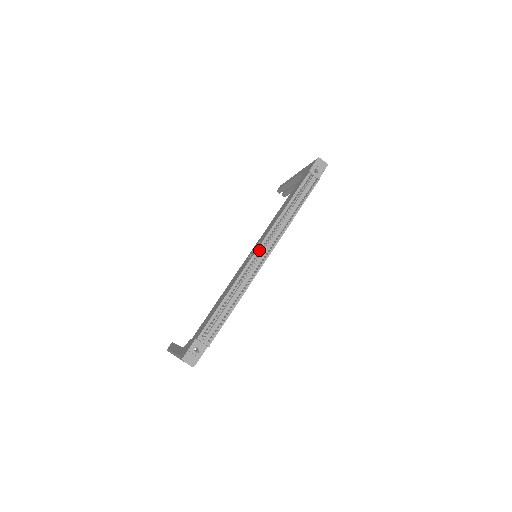
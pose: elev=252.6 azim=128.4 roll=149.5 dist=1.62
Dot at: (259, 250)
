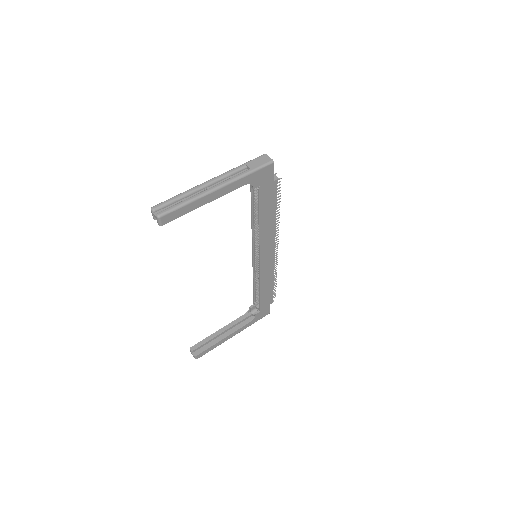
Dot at: occluded
